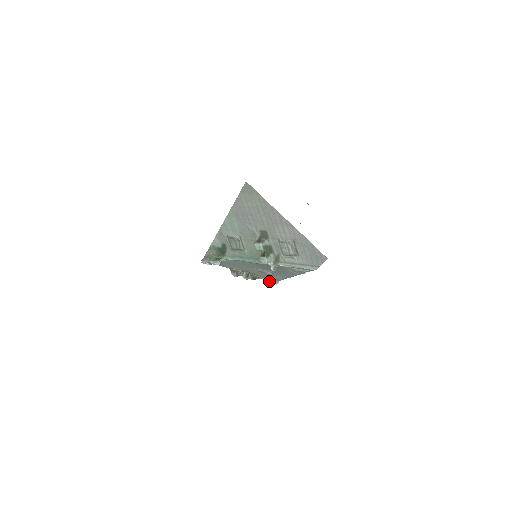
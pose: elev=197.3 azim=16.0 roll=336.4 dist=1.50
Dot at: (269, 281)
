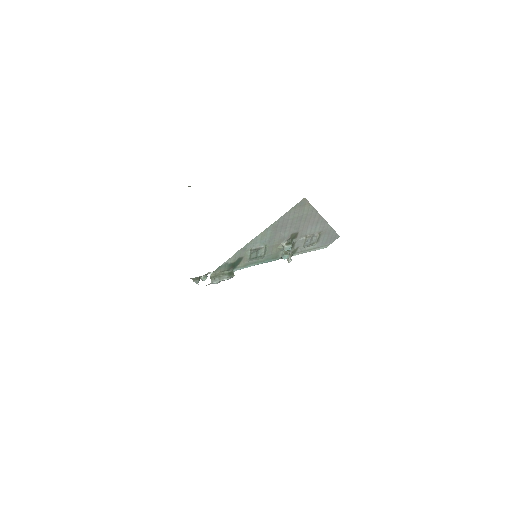
Dot at: occluded
